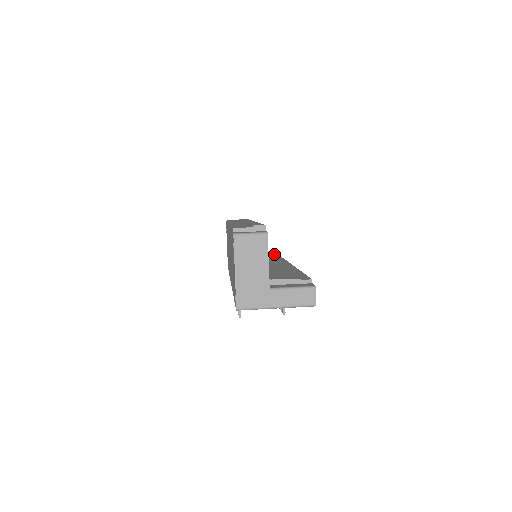
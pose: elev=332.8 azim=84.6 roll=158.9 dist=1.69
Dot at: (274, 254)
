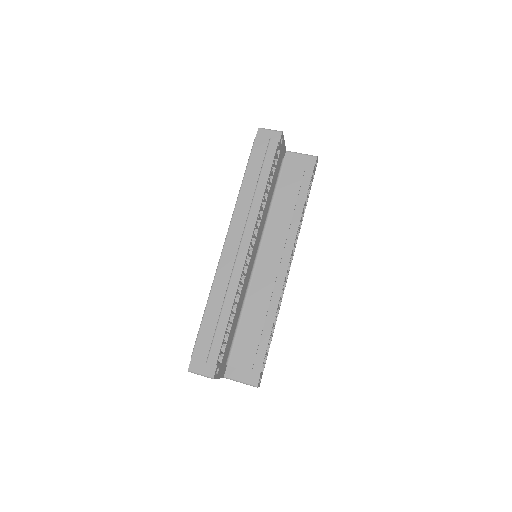
Dot at: (303, 191)
